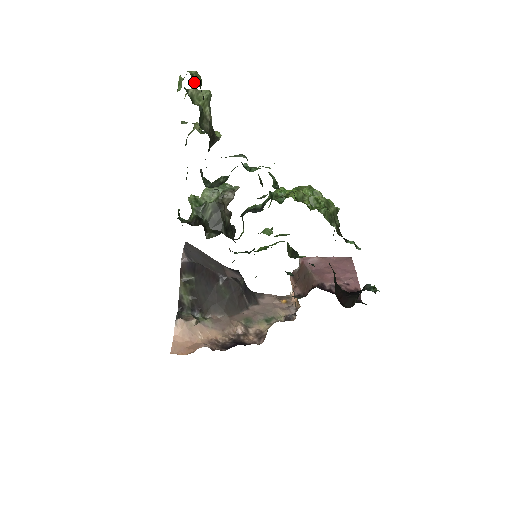
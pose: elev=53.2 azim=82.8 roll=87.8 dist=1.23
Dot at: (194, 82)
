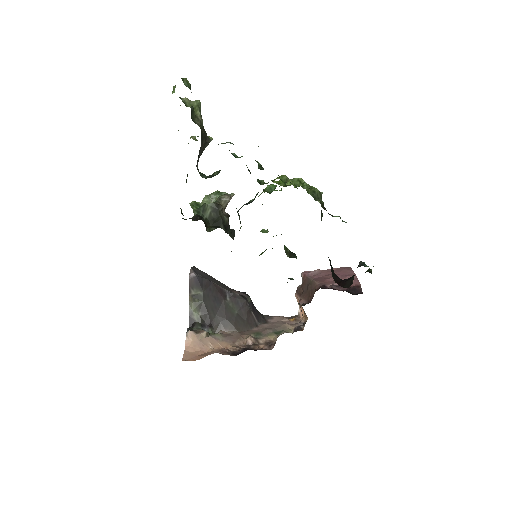
Dot at: (185, 84)
